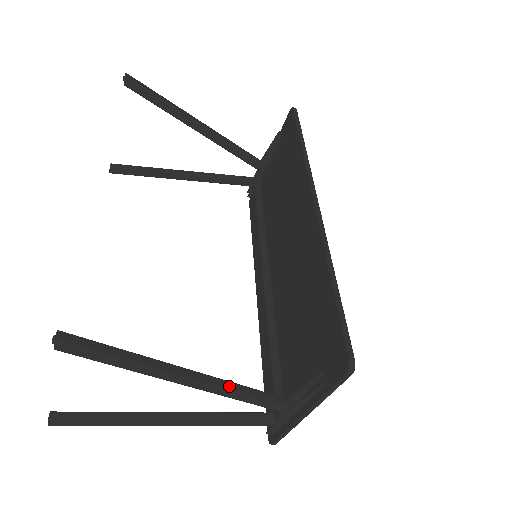
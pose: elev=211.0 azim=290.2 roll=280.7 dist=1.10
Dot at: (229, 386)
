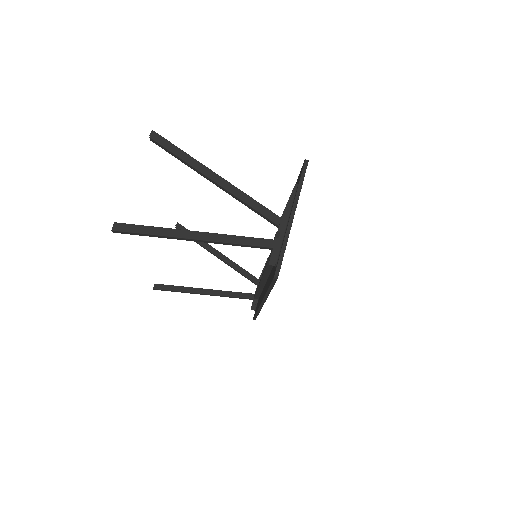
Dot at: (238, 190)
